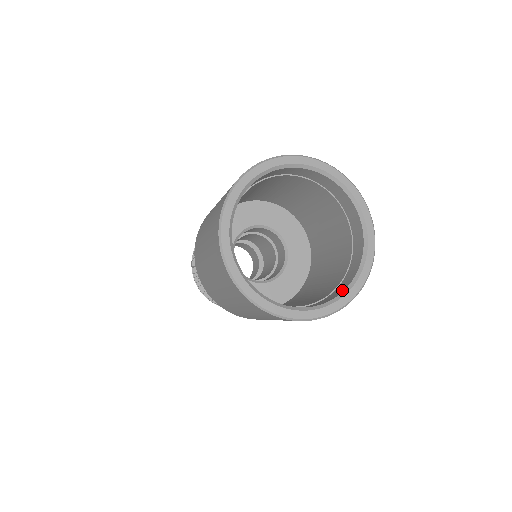
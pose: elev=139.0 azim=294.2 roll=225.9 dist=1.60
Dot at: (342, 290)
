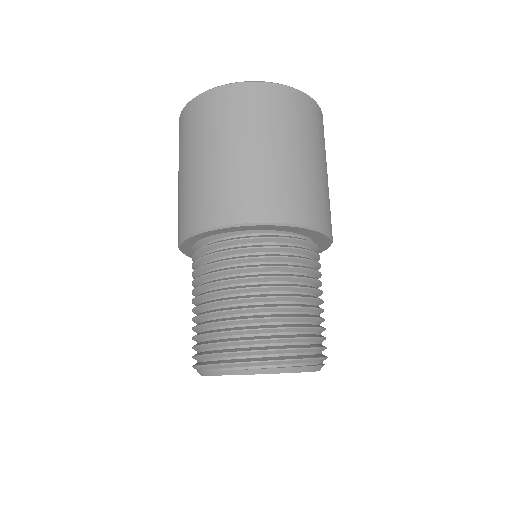
Dot at: occluded
